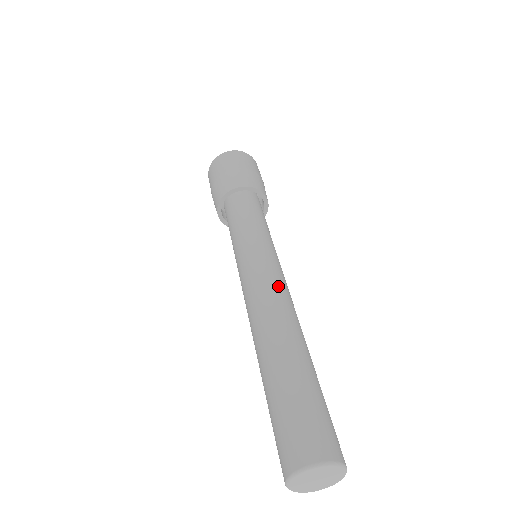
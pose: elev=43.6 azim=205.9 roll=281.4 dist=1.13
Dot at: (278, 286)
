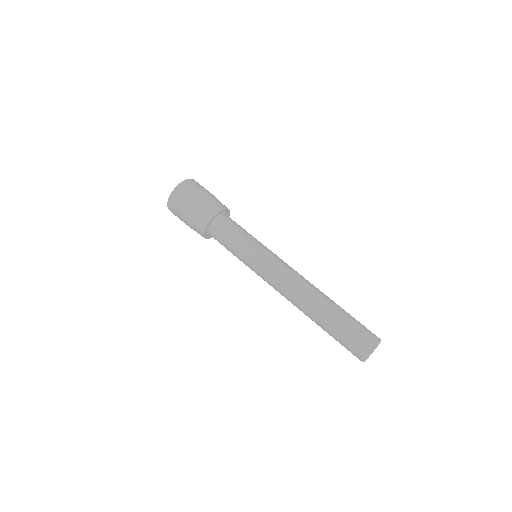
Dot at: (296, 271)
